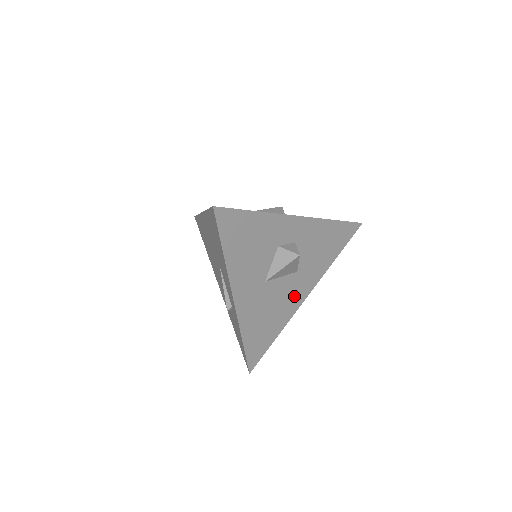
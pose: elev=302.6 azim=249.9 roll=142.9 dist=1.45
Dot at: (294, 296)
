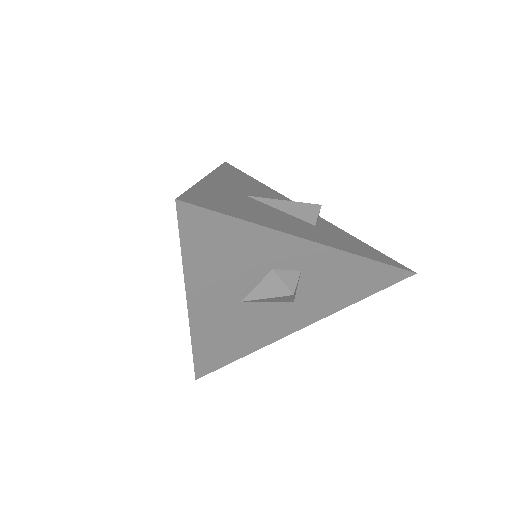
Dot at: (281, 325)
